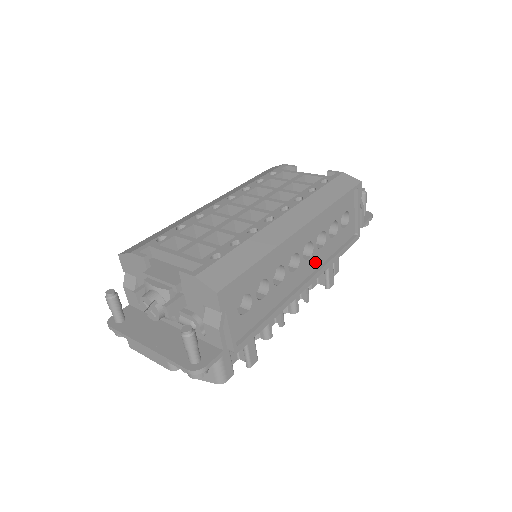
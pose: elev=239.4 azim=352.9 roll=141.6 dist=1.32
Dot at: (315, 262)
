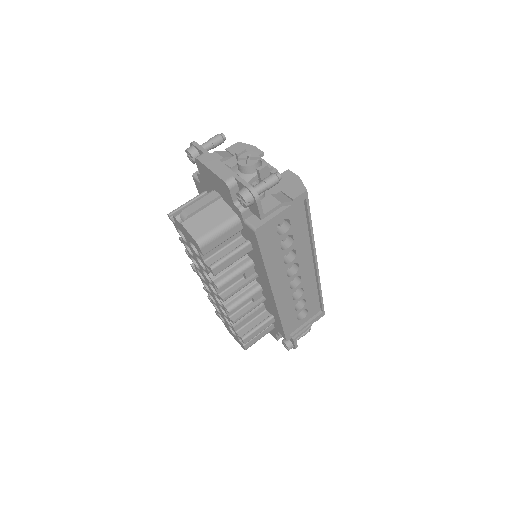
Dot at: (284, 296)
